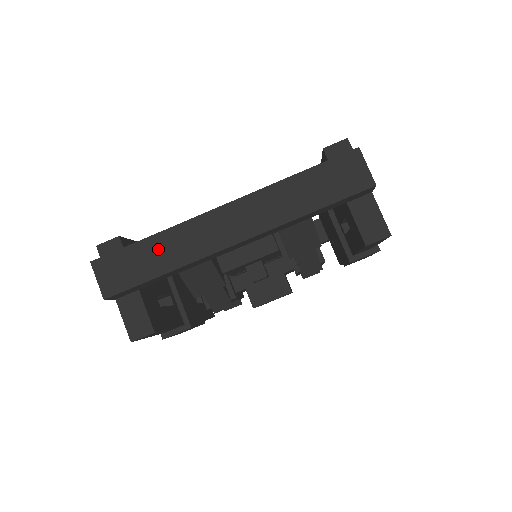
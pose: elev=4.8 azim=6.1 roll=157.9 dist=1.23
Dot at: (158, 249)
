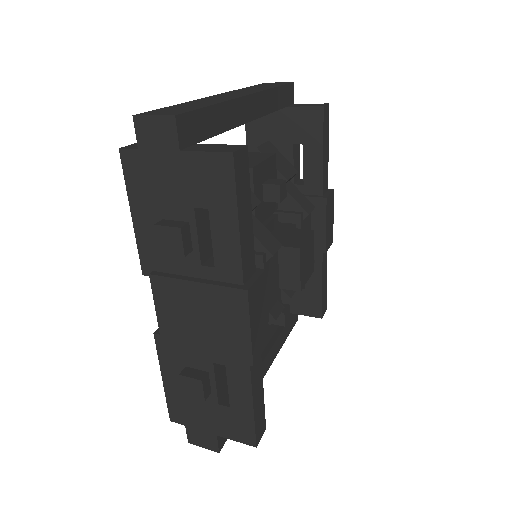
Dot at: (192, 104)
